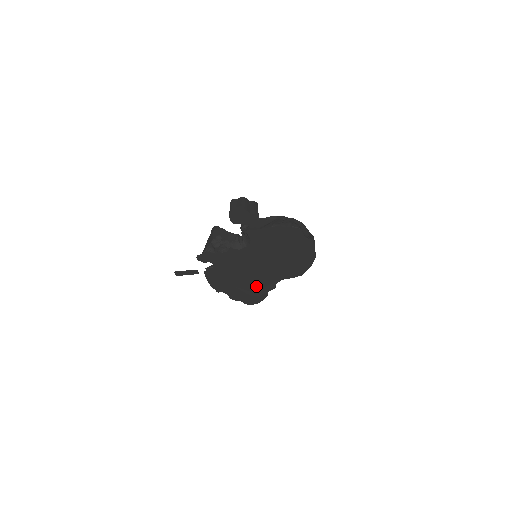
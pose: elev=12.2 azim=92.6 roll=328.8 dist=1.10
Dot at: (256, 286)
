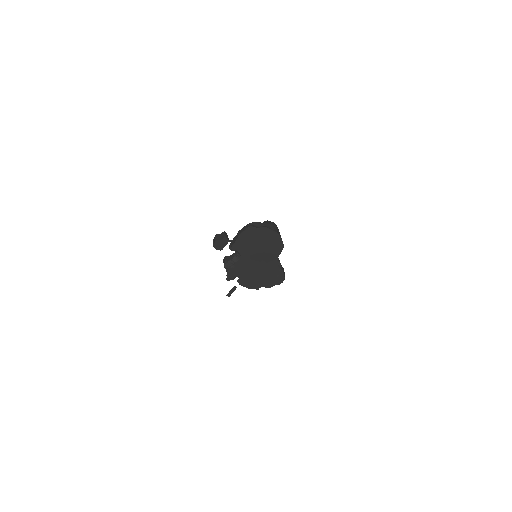
Dot at: (271, 271)
